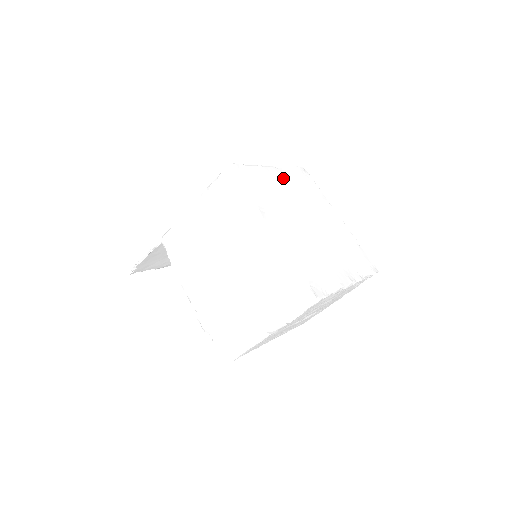
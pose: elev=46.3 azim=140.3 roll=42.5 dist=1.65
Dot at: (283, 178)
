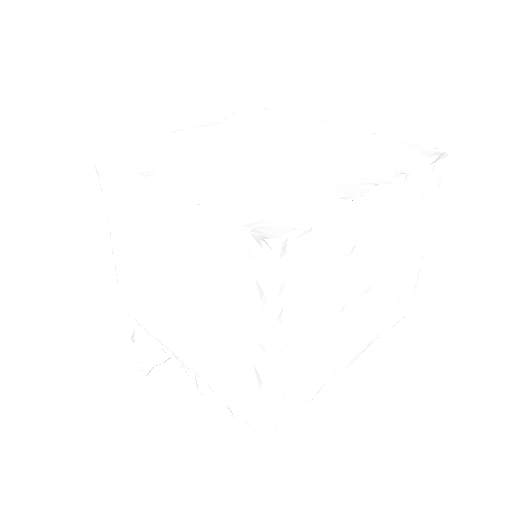
Dot at: (216, 129)
